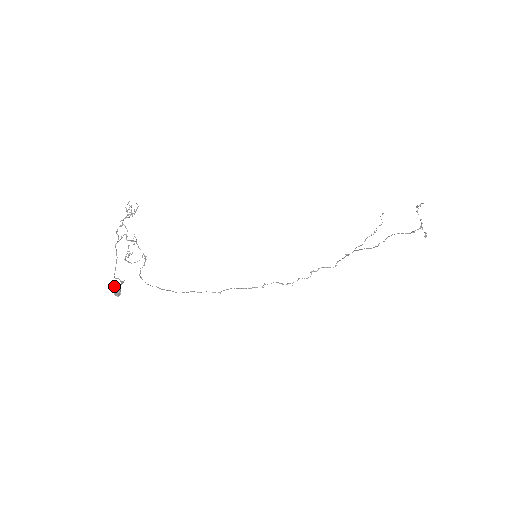
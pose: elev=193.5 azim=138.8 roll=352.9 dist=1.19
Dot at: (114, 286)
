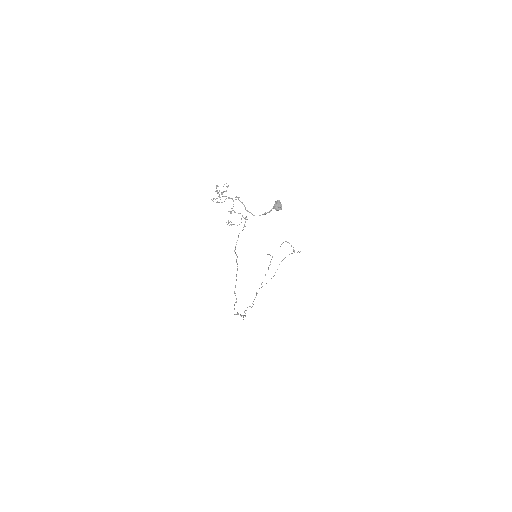
Dot at: (279, 200)
